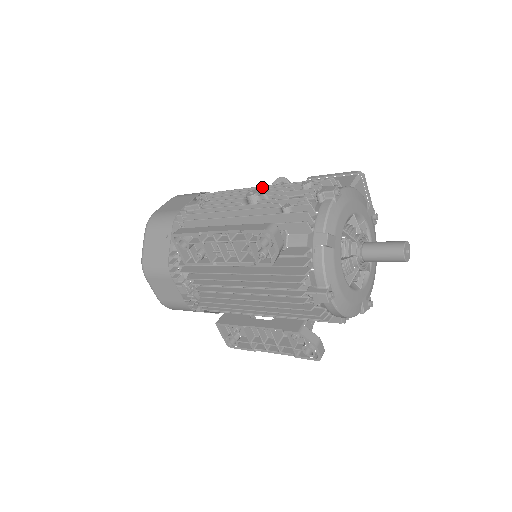
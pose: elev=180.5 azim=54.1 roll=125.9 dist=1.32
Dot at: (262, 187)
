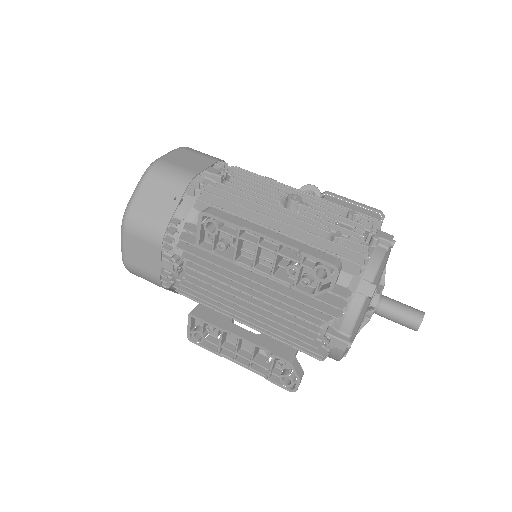
Dot at: (300, 192)
